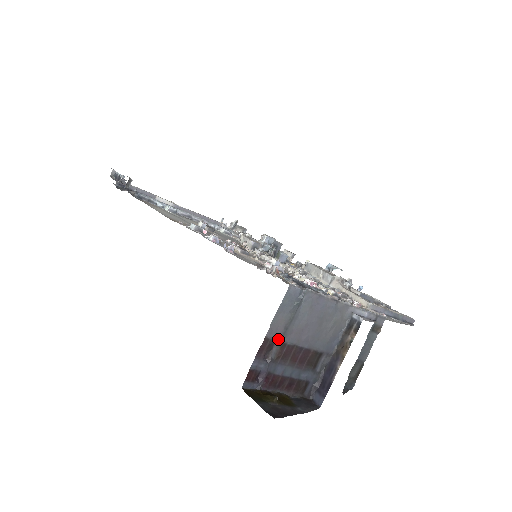
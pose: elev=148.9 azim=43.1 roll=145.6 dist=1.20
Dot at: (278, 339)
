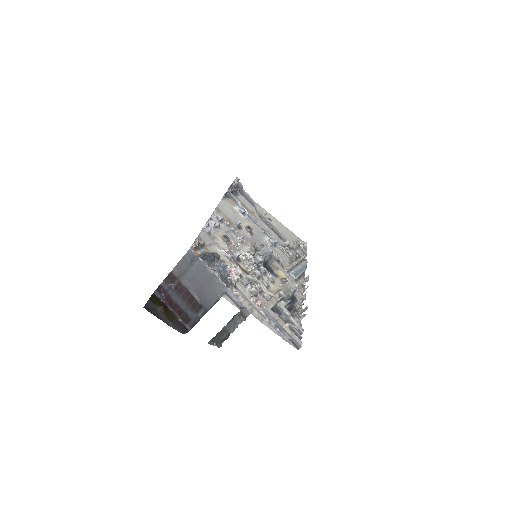
Dot at: (178, 277)
